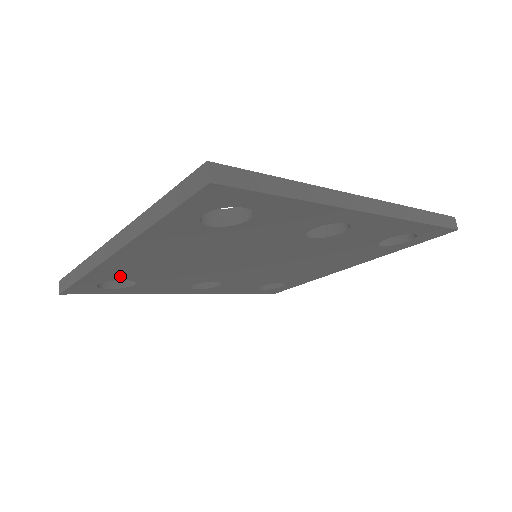
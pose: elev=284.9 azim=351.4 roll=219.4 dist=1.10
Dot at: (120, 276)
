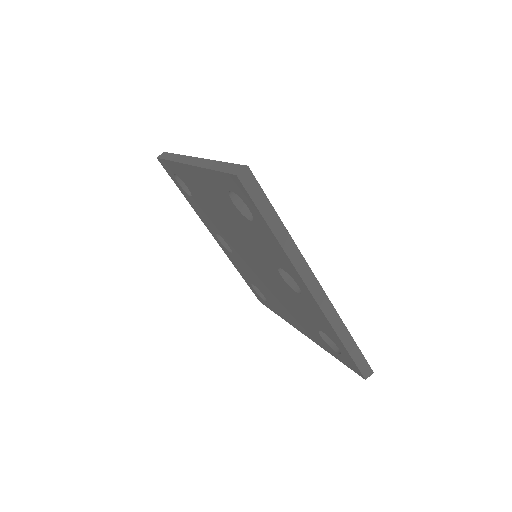
Dot at: (186, 182)
